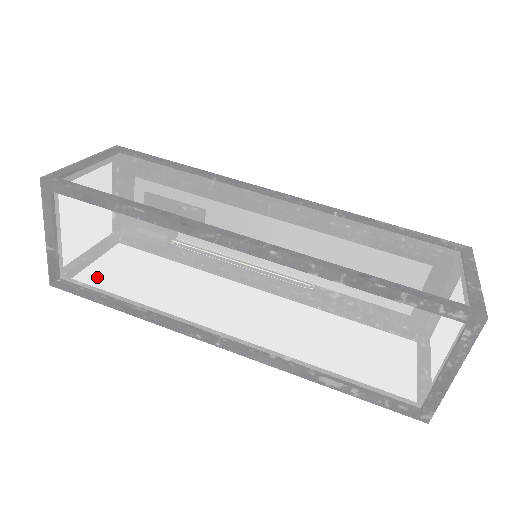
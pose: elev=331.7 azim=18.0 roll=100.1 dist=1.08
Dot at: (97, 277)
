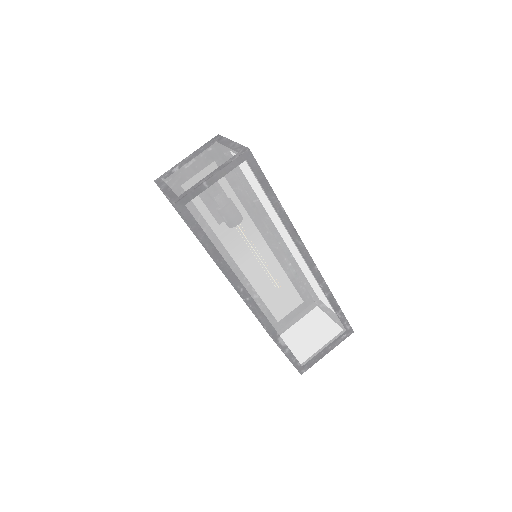
Dot at: (213, 221)
